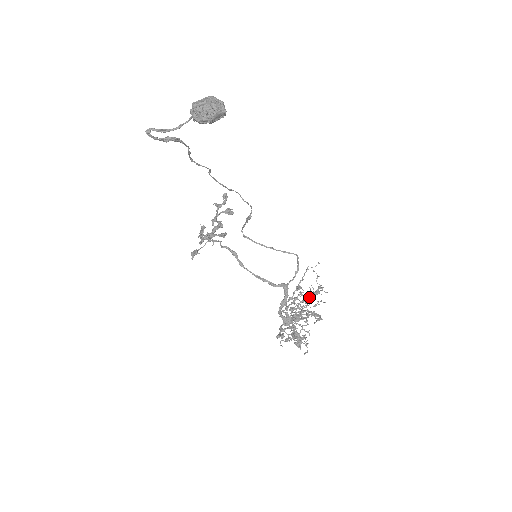
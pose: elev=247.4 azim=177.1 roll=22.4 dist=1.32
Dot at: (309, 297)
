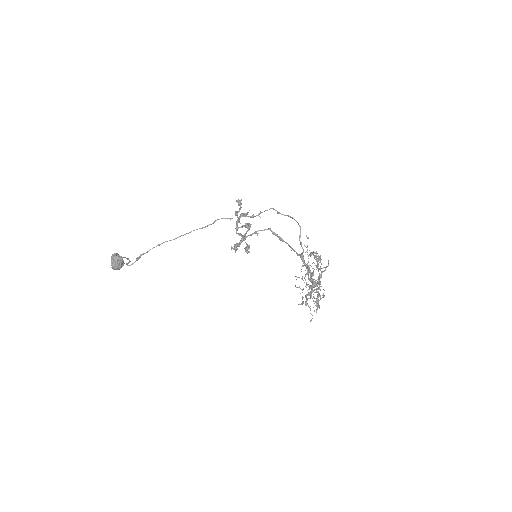
Dot at: occluded
